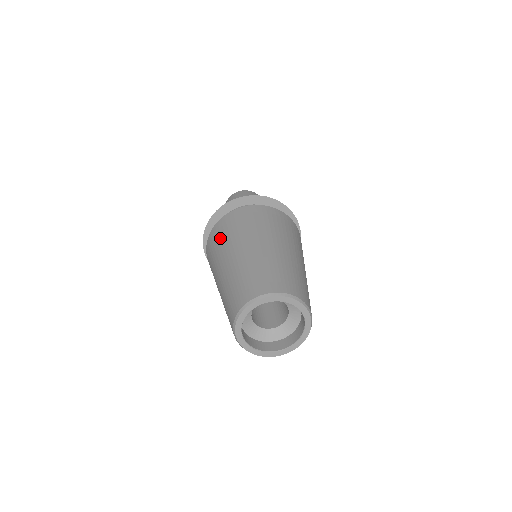
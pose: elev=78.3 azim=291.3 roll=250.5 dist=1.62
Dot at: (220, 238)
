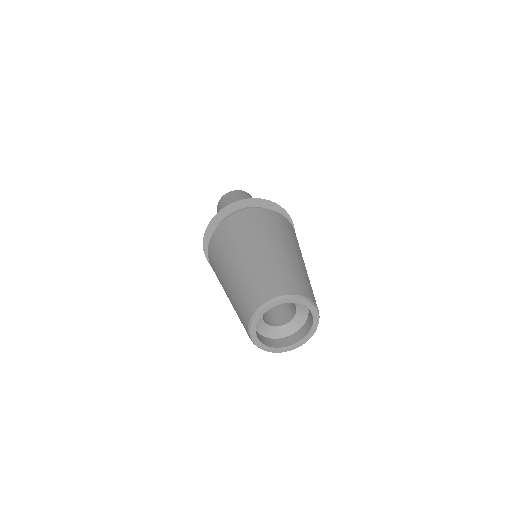
Dot at: (261, 223)
